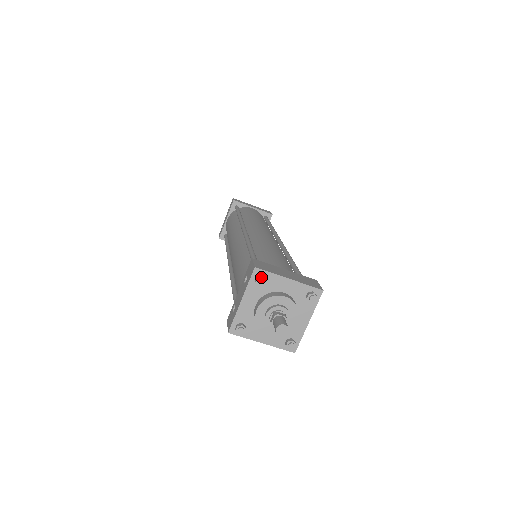
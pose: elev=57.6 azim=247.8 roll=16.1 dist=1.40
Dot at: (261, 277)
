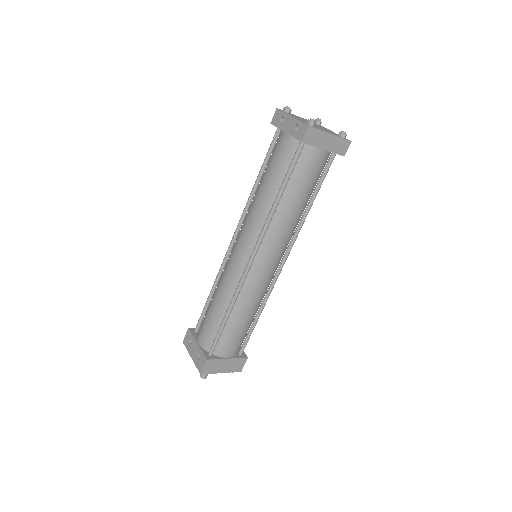
Dot at: (202, 374)
